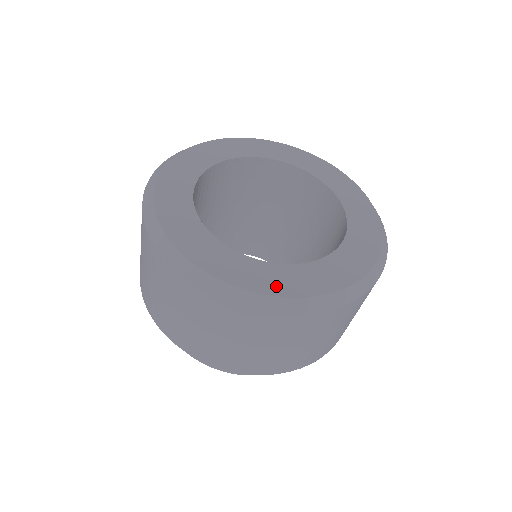
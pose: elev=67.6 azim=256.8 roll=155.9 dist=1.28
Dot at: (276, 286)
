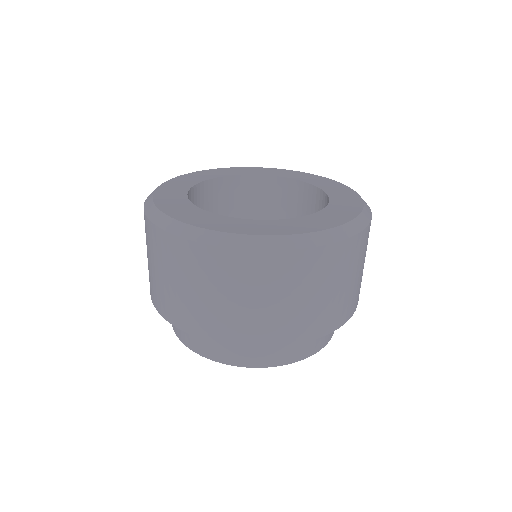
Dot at: (264, 230)
